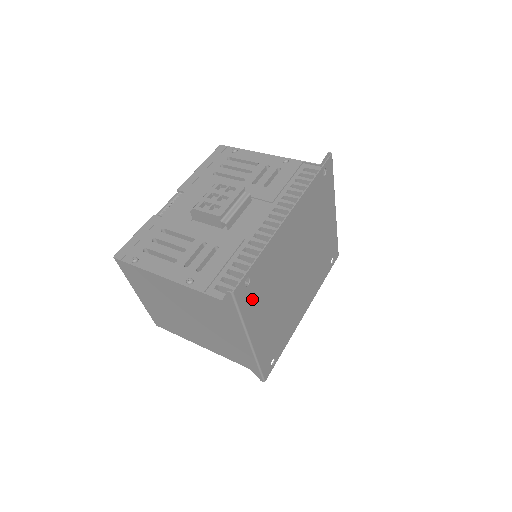
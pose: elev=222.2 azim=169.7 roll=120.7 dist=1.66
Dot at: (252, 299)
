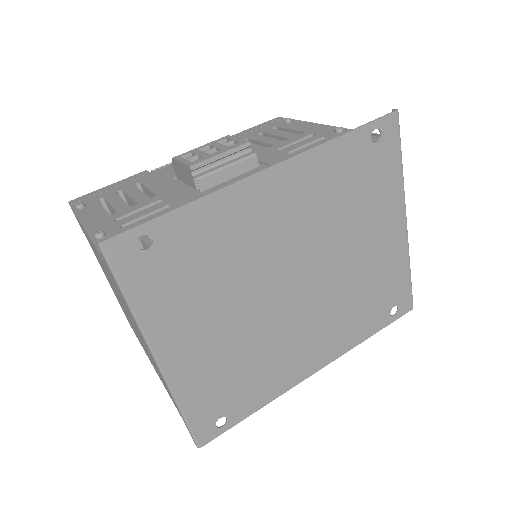
Dot at: (160, 281)
